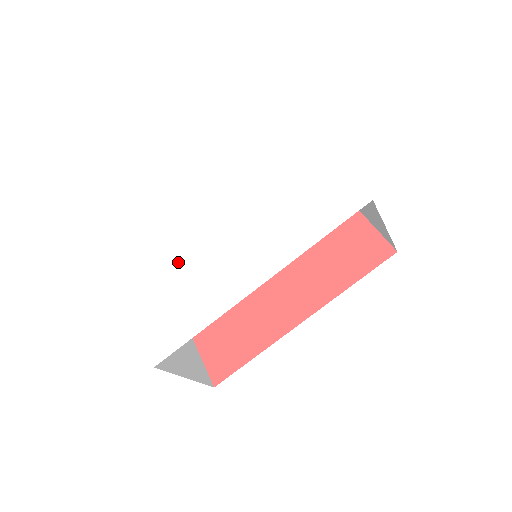
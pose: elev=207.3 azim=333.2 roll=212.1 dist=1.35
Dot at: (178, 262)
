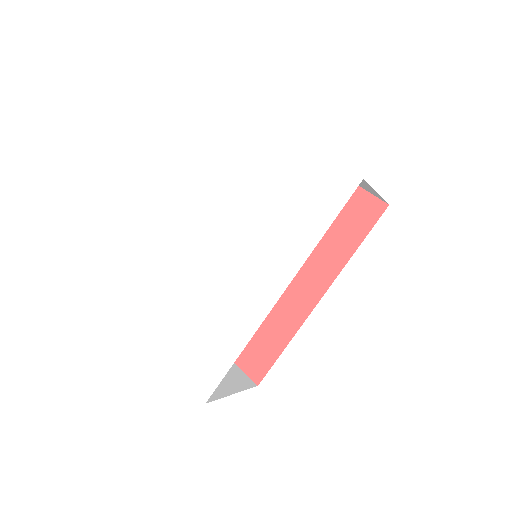
Dot at: (185, 293)
